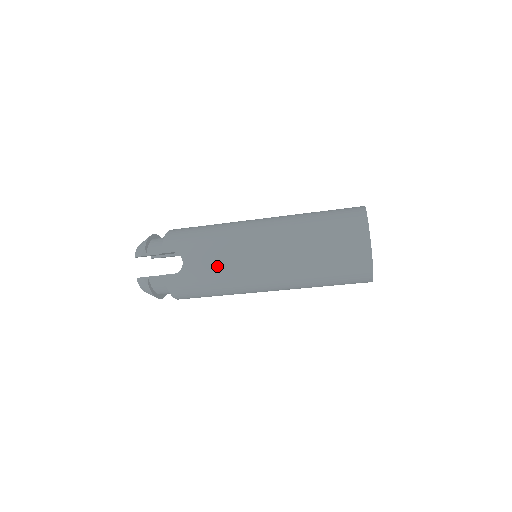
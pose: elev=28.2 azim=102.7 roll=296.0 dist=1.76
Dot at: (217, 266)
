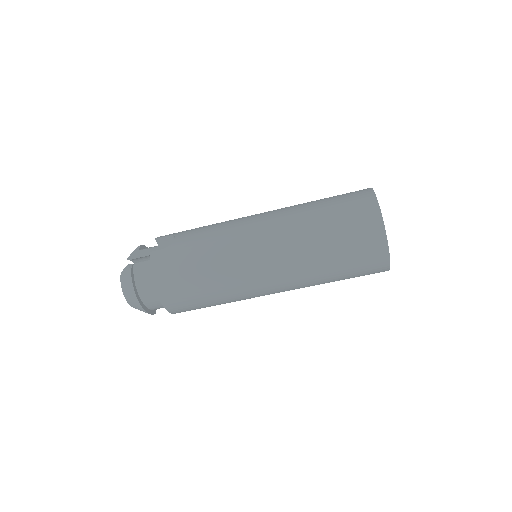
Dot at: (210, 236)
